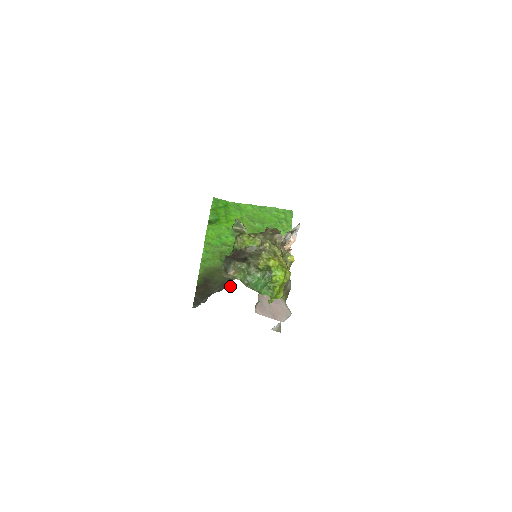
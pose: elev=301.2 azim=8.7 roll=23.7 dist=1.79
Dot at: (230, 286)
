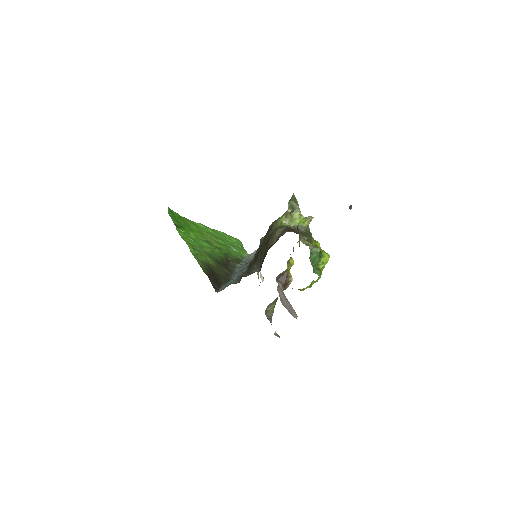
Dot at: (258, 271)
